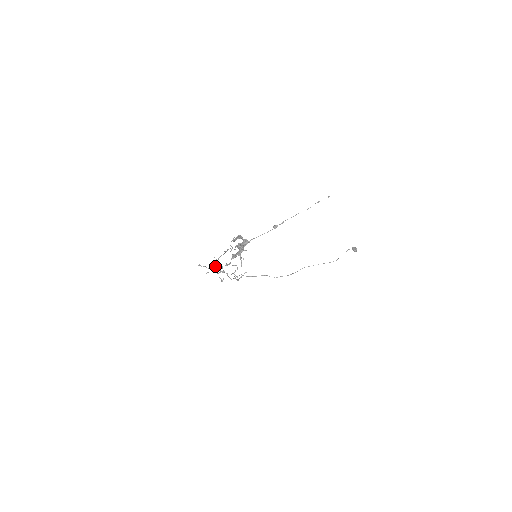
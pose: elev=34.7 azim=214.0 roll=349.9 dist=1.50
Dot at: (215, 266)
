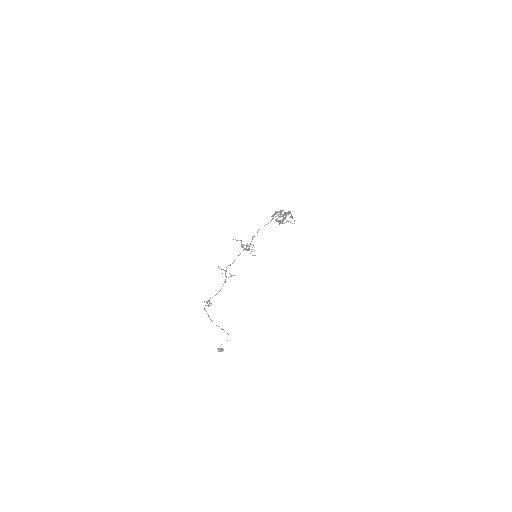
Dot at: occluded
